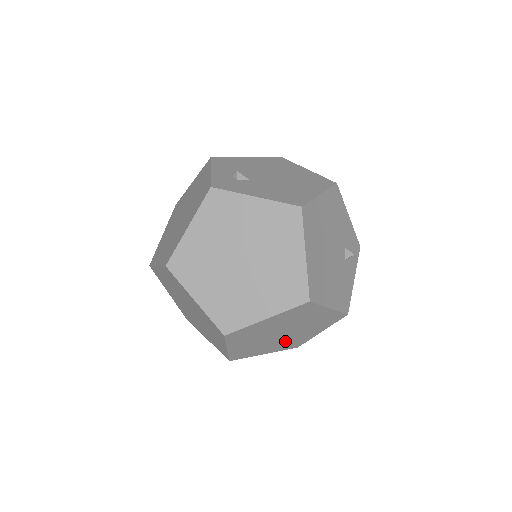
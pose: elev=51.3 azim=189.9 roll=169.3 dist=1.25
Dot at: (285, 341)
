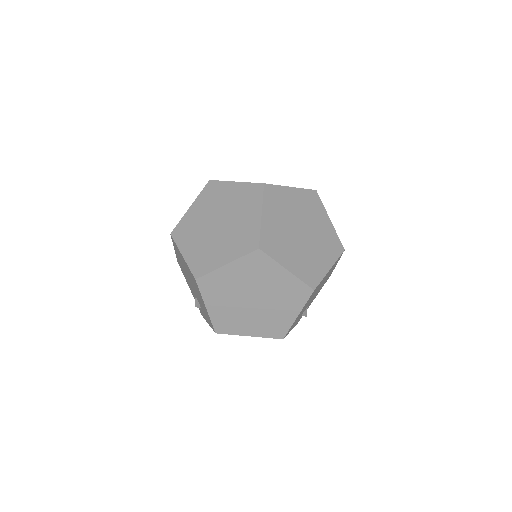
Dot at: (234, 312)
